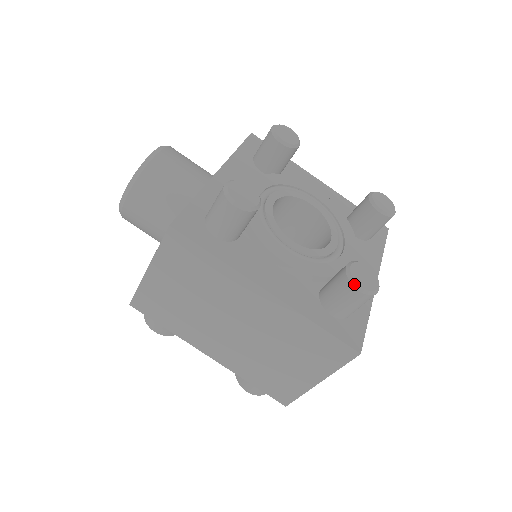
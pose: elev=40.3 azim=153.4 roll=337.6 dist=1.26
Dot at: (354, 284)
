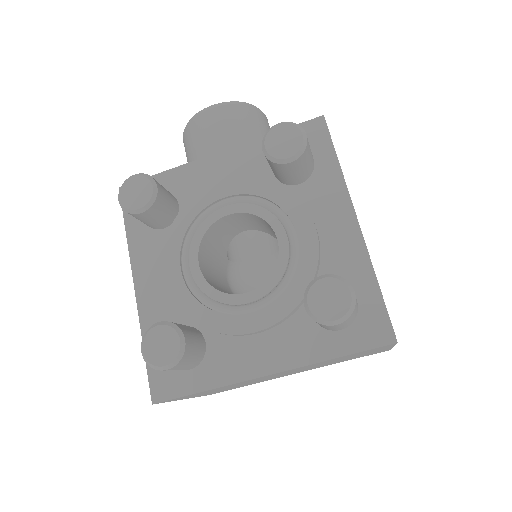
Dot at: (142, 342)
